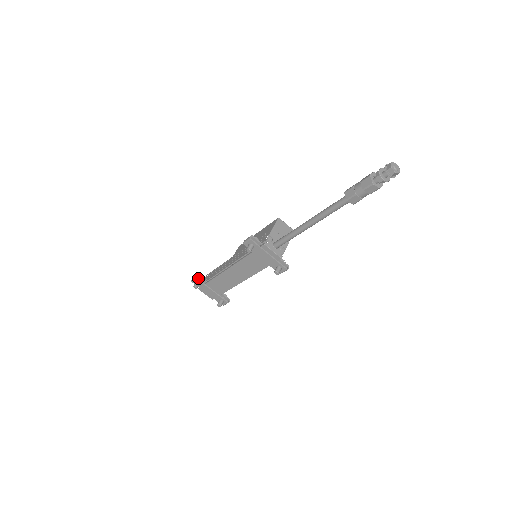
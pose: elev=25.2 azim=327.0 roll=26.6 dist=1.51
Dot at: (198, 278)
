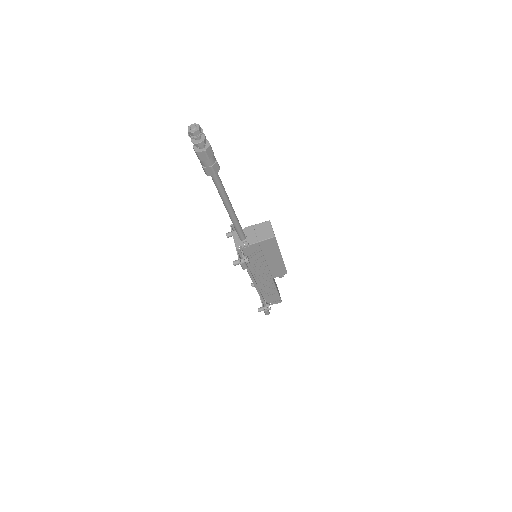
Dot at: occluded
